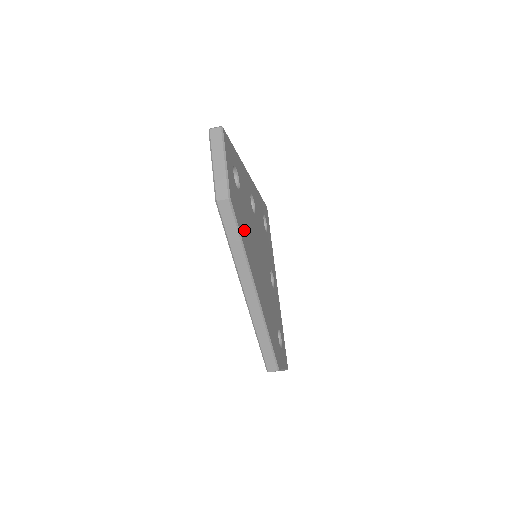
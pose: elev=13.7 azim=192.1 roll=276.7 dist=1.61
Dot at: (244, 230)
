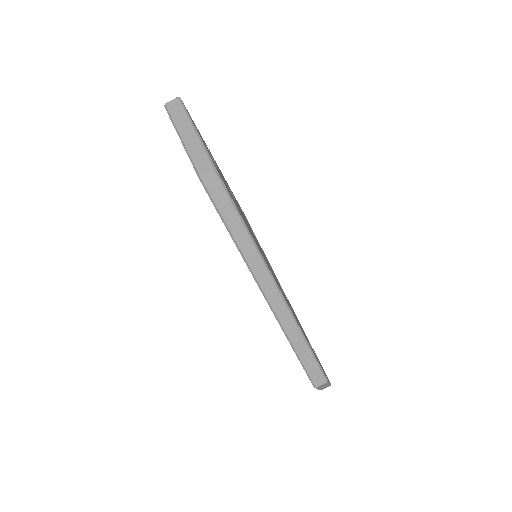
Dot at: (240, 213)
